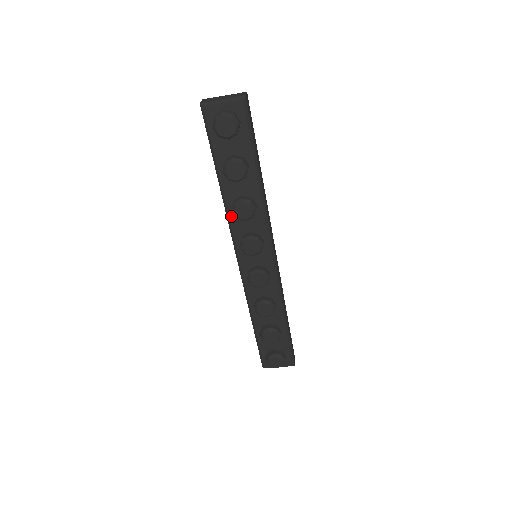
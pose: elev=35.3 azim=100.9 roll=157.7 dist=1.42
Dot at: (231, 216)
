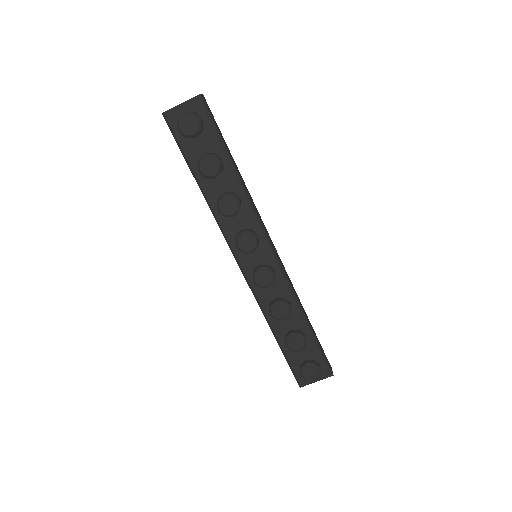
Dot at: (219, 218)
